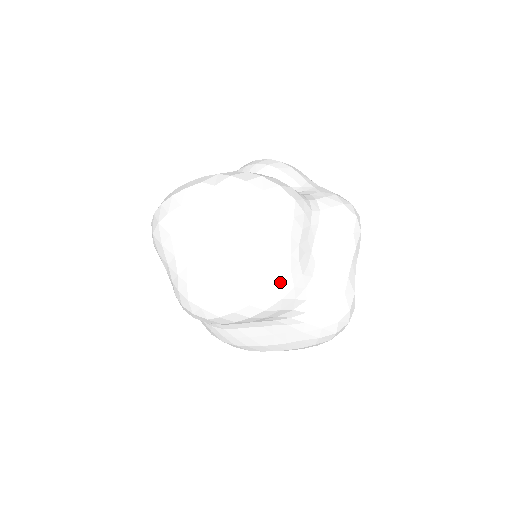
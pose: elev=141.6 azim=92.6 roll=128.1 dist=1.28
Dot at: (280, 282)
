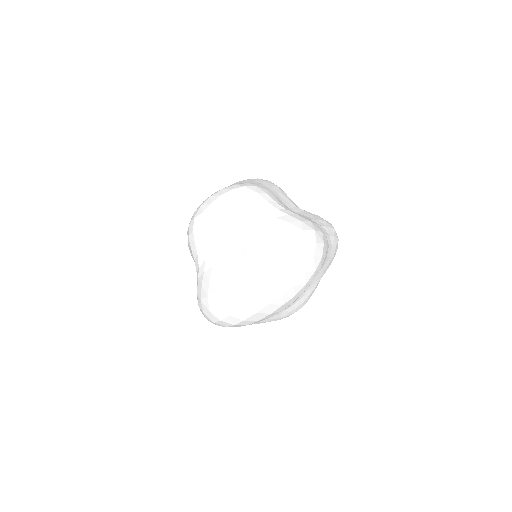
Dot at: (257, 186)
